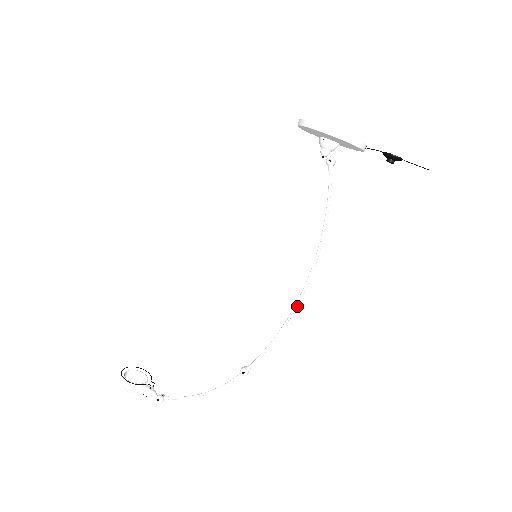
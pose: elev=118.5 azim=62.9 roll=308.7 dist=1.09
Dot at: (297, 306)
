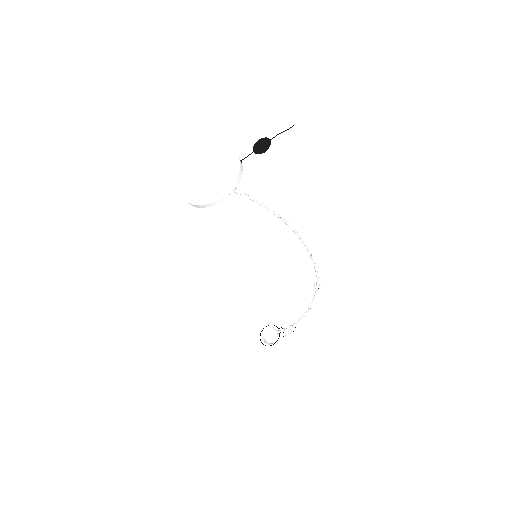
Dot at: (308, 248)
